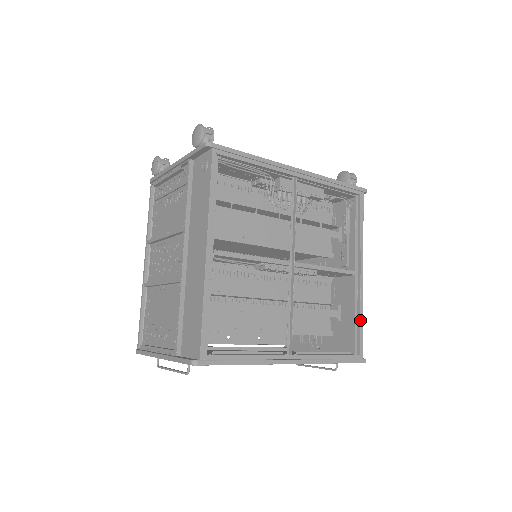
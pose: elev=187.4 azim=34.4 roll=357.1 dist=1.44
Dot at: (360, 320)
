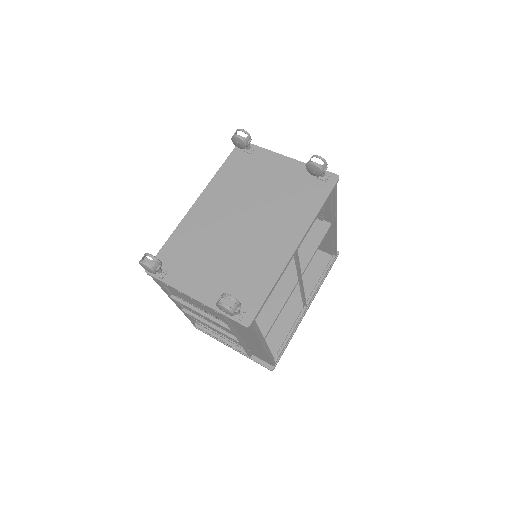
Dot at: (336, 244)
